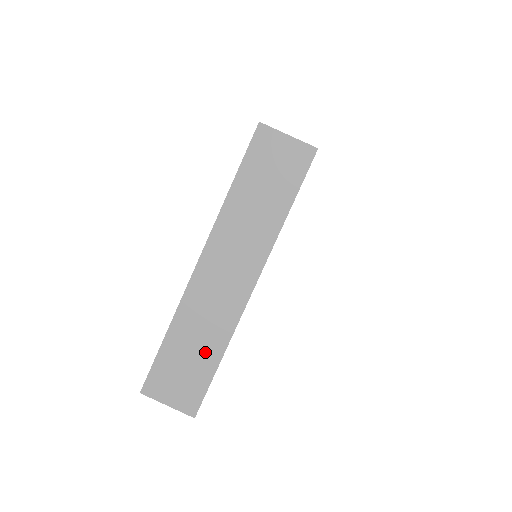
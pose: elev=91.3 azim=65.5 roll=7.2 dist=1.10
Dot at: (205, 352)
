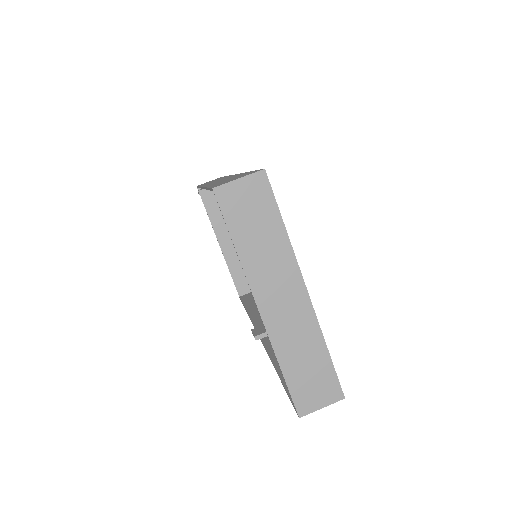
Dot at: (314, 356)
